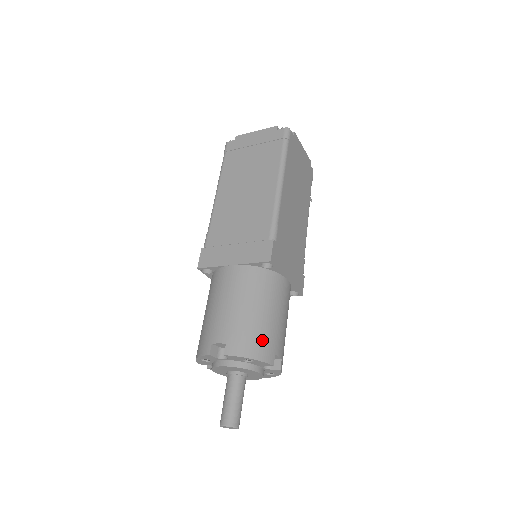
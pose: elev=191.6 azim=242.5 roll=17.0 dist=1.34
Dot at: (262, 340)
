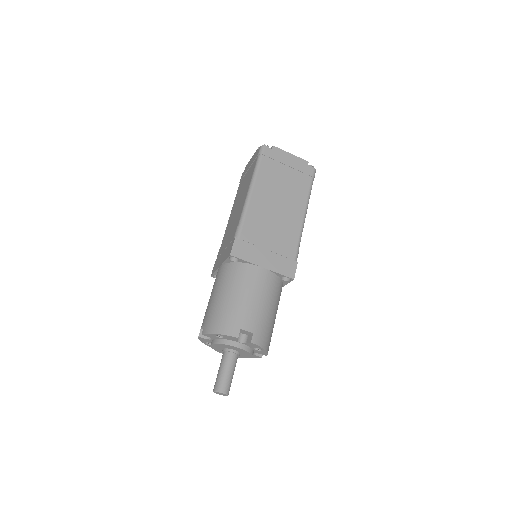
Dot at: (270, 336)
